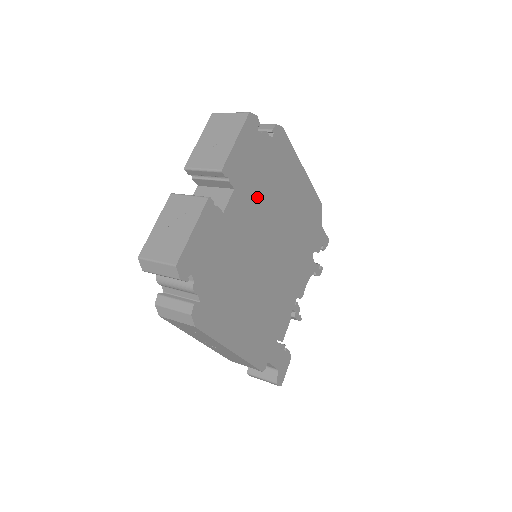
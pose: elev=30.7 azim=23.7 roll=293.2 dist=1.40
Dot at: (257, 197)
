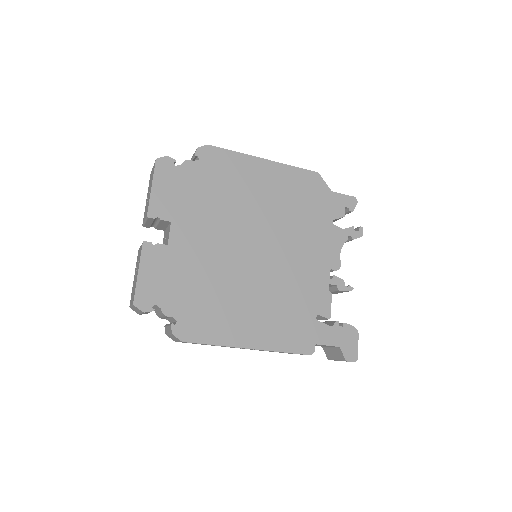
Dot at: (206, 214)
